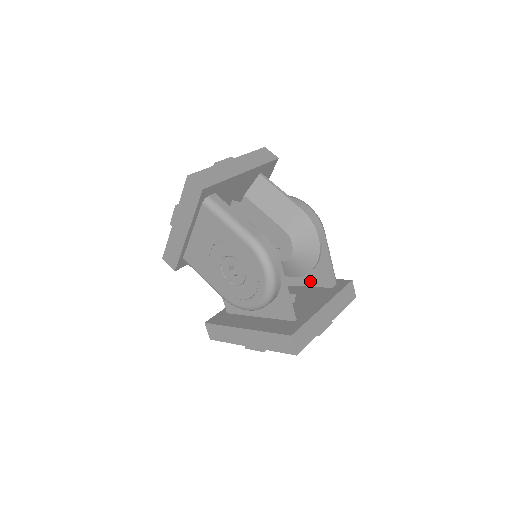
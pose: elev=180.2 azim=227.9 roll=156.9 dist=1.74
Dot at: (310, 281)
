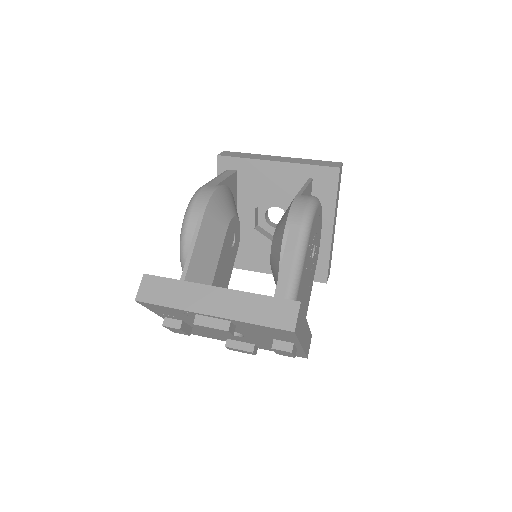
Dot at: occluded
